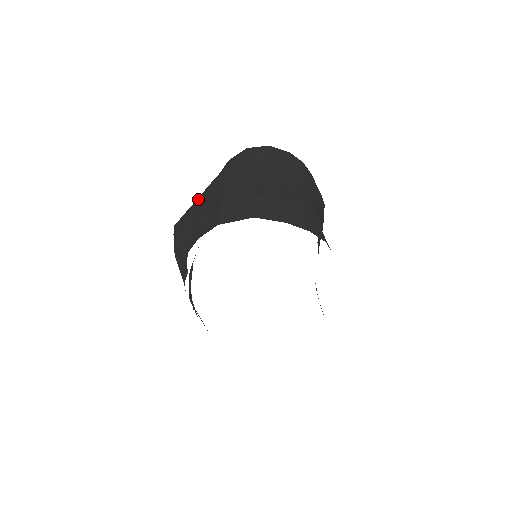
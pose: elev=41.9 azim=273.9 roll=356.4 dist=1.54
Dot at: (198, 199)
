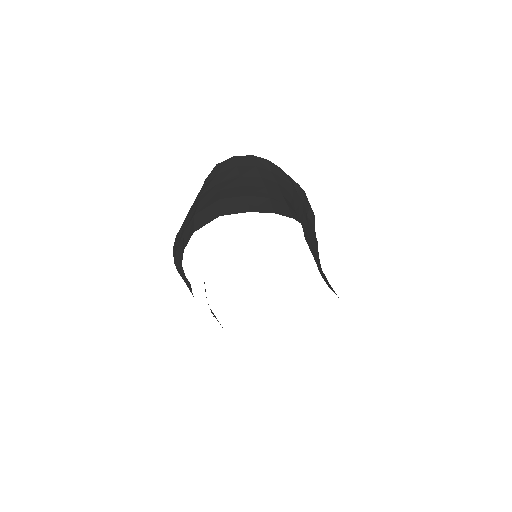
Dot at: occluded
